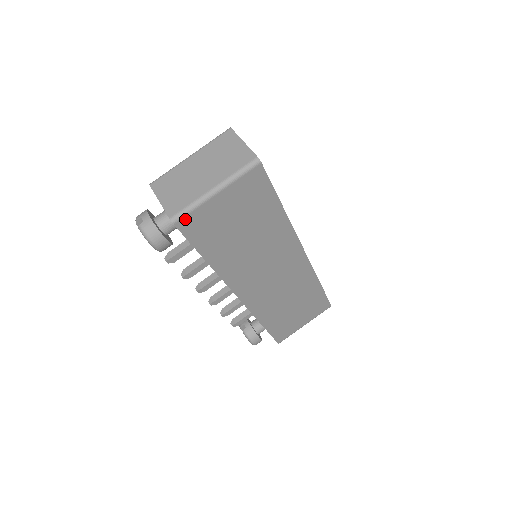
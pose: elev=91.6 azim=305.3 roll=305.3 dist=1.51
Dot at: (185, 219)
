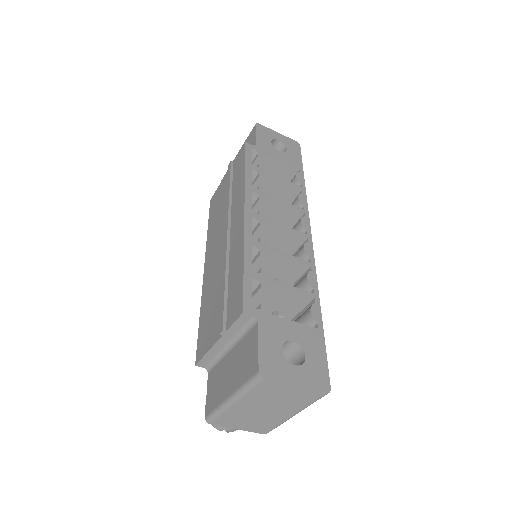
Dot at: occluded
